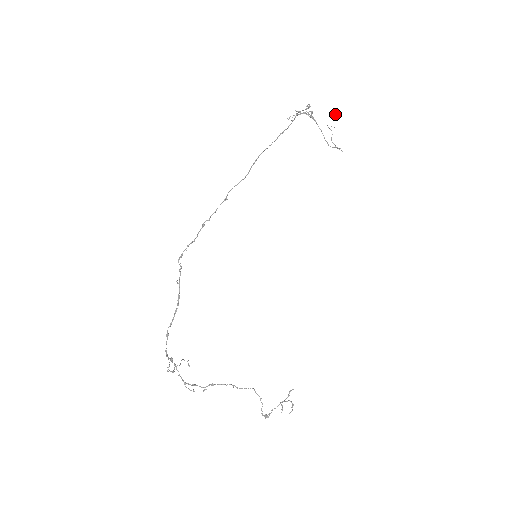
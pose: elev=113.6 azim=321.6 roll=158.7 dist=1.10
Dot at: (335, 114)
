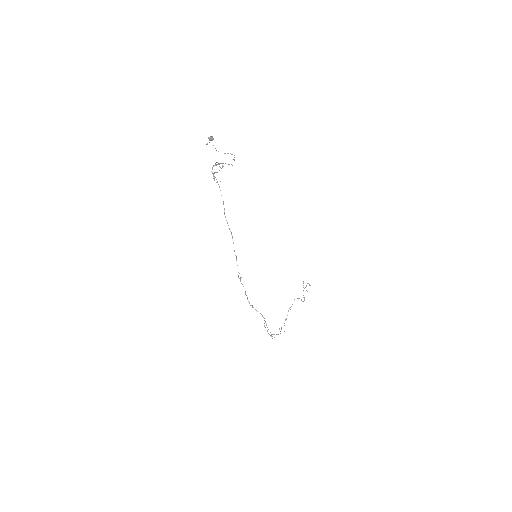
Dot at: (211, 138)
